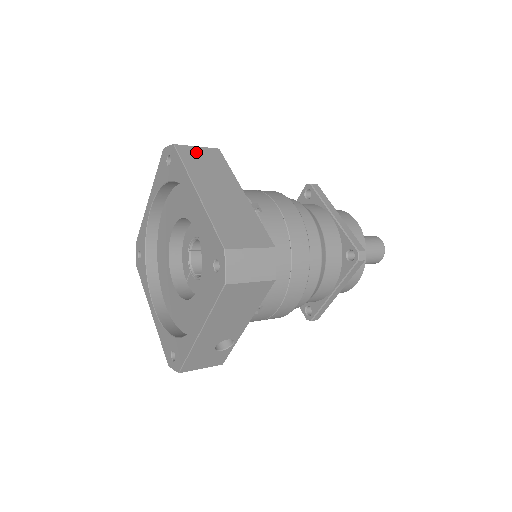
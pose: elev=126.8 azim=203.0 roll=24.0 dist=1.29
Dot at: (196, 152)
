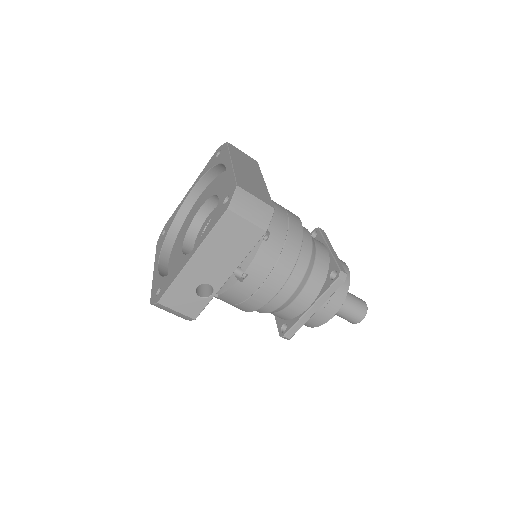
Dot at: (240, 152)
